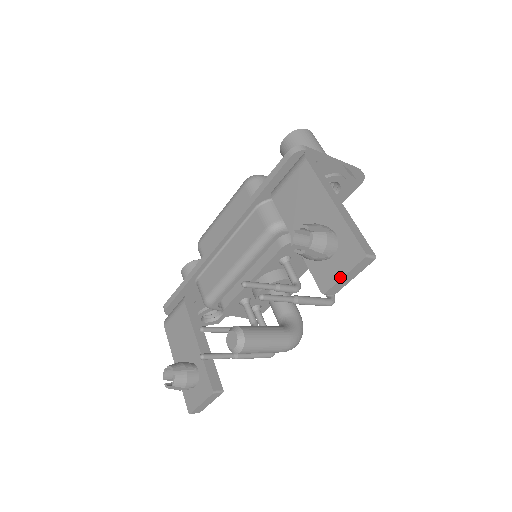
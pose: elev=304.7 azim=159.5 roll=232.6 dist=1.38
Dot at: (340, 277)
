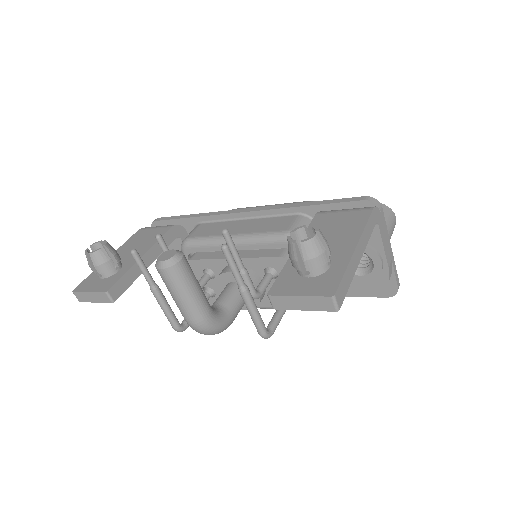
Dot at: (295, 294)
